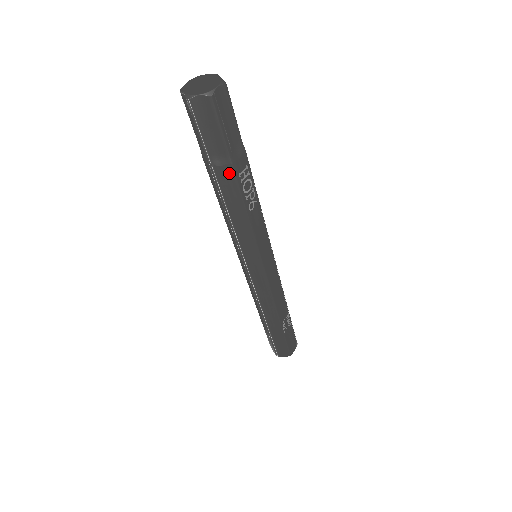
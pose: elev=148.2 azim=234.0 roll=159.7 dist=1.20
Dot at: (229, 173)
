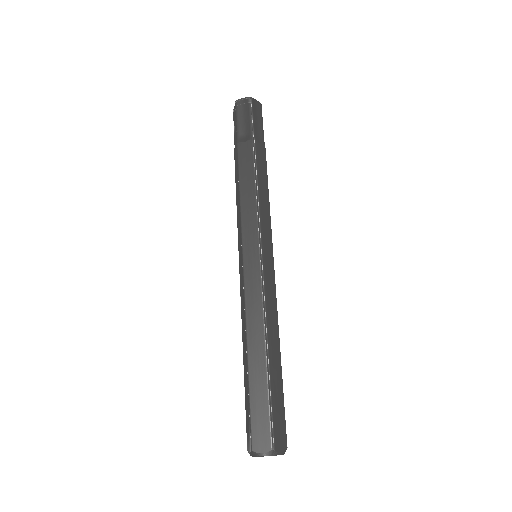
Dot at: (263, 150)
